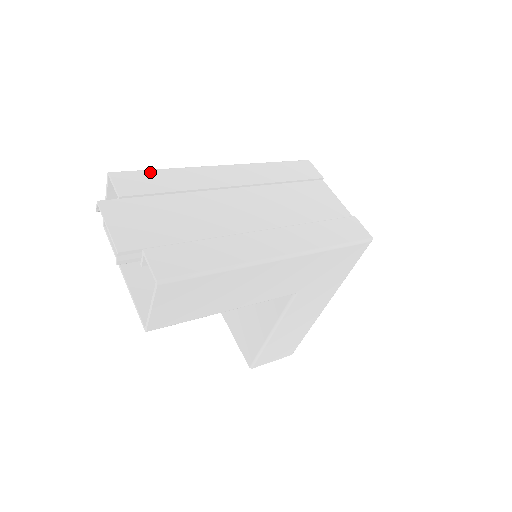
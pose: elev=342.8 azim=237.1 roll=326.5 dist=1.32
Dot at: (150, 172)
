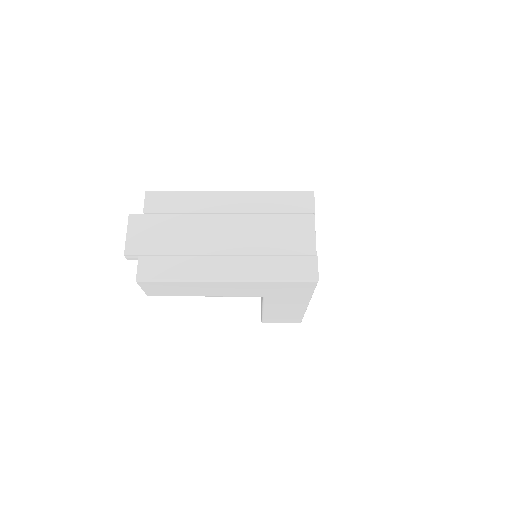
Dot at: (173, 193)
